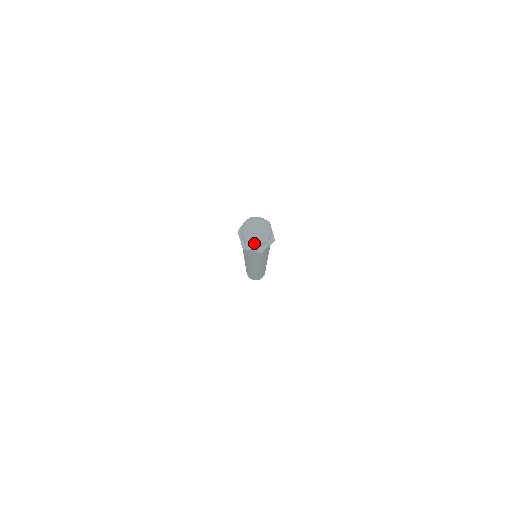
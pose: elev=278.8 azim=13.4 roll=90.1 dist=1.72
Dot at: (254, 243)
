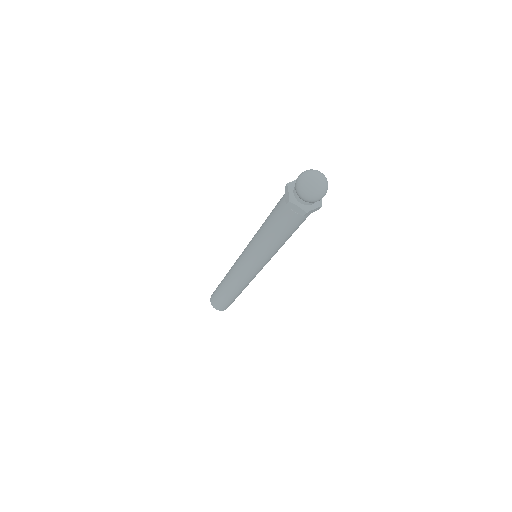
Dot at: (311, 191)
